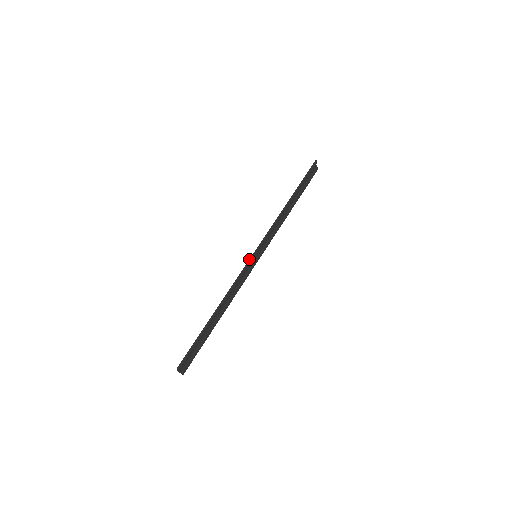
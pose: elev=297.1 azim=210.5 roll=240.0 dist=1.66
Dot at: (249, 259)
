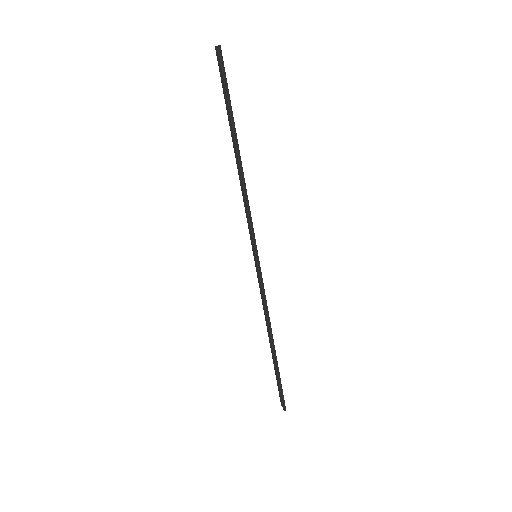
Dot at: (258, 272)
